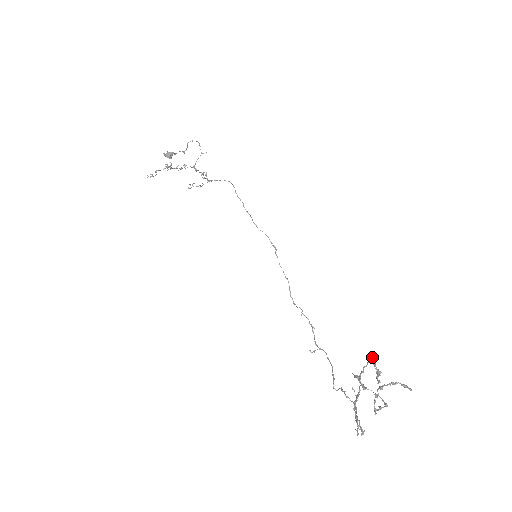
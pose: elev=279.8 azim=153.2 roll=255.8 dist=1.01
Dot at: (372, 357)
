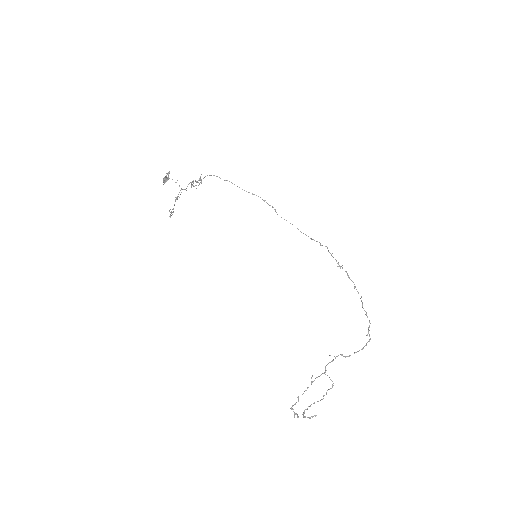
Dot at: occluded
